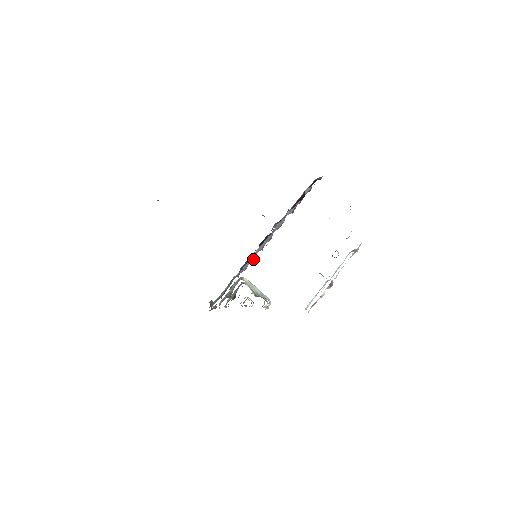
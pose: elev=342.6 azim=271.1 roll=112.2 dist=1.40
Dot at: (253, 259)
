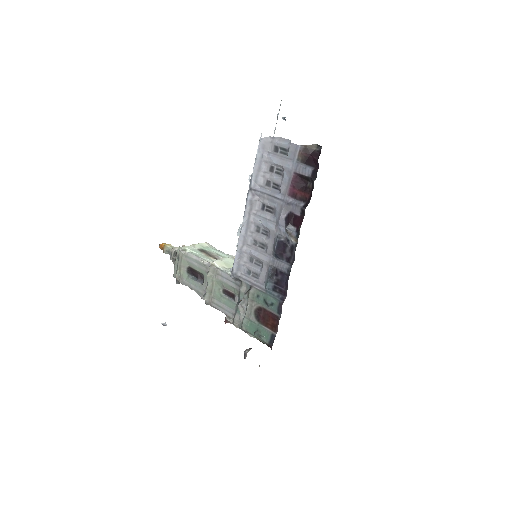
Dot at: (250, 259)
